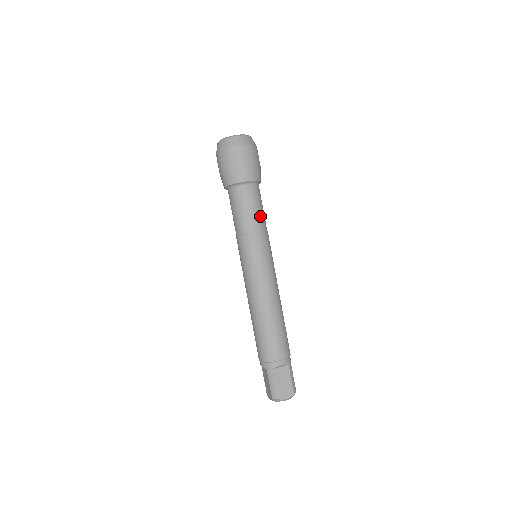
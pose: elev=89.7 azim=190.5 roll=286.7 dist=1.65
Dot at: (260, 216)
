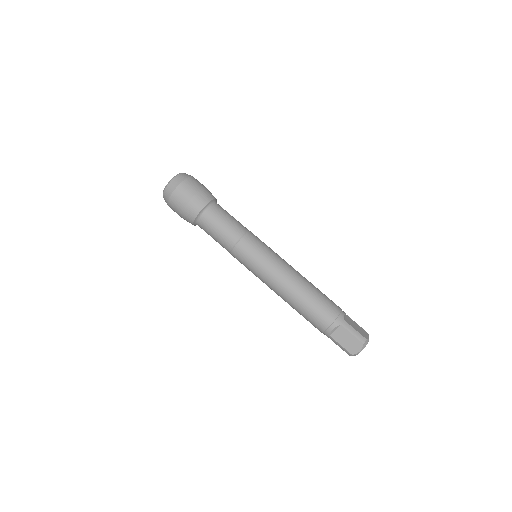
Dot at: (239, 222)
